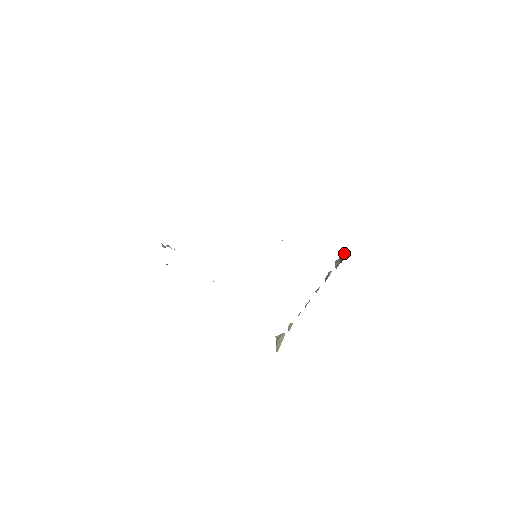
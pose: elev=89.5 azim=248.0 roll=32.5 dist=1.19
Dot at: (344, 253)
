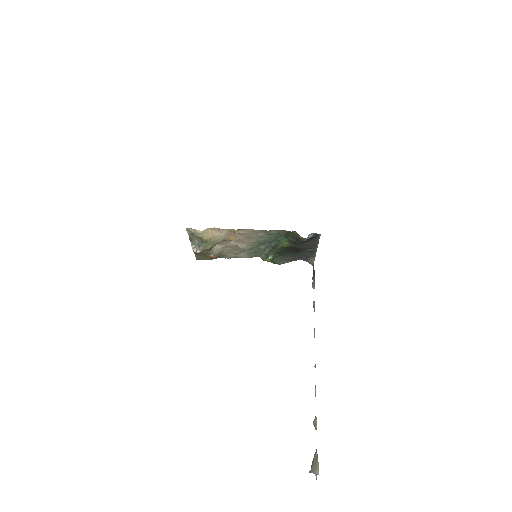
Dot at: (313, 271)
